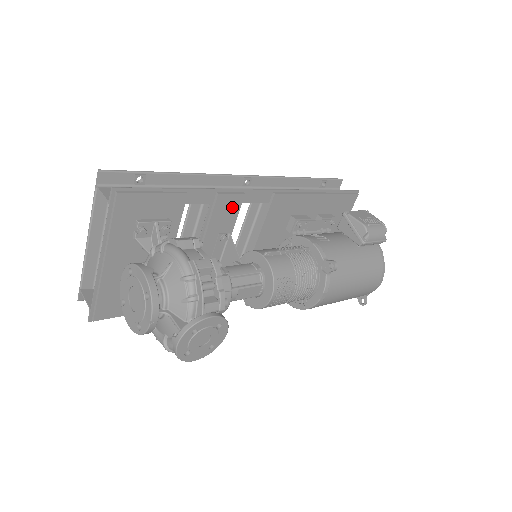
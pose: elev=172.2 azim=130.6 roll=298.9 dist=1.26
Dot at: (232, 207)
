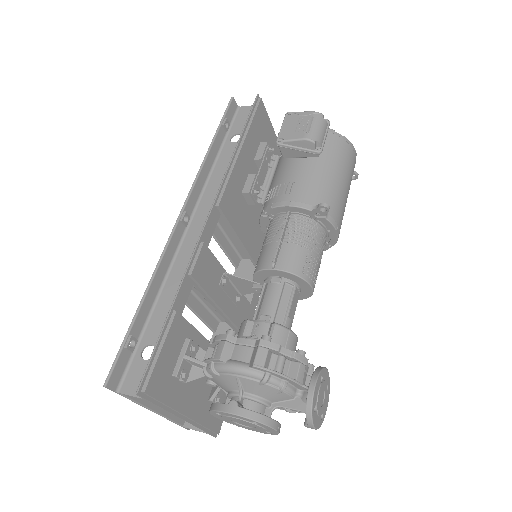
Dot at: (207, 262)
